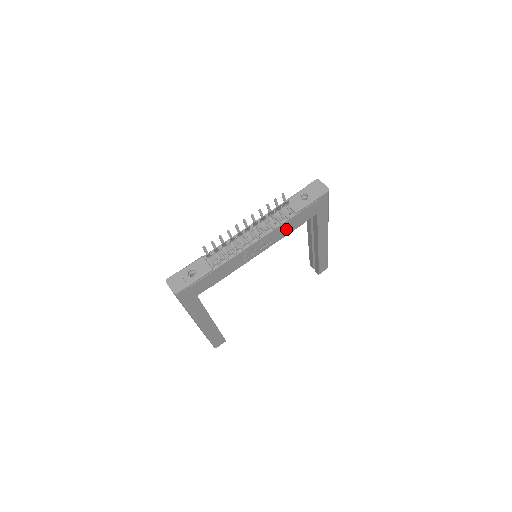
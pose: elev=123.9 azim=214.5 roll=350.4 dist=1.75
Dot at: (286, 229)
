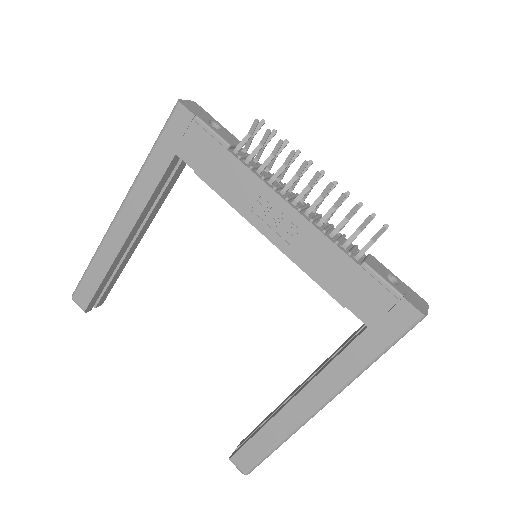
Dot at: (325, 266)
